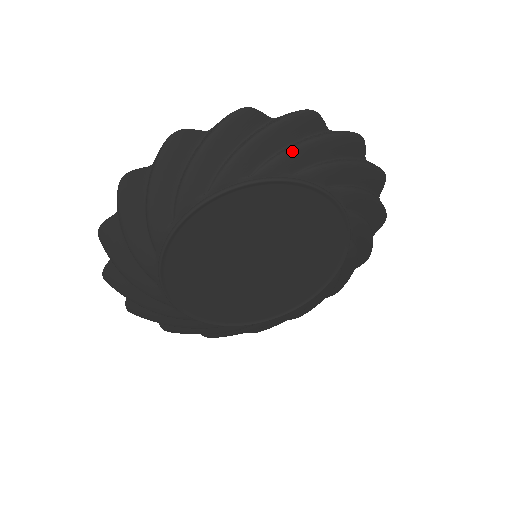
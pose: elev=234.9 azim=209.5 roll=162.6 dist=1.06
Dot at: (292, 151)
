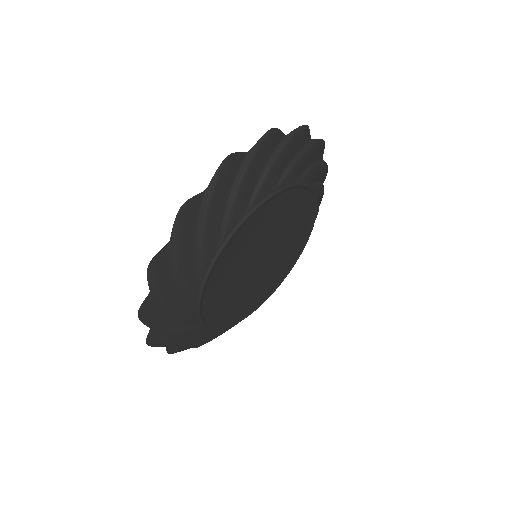
Dot at: (271, 170)
